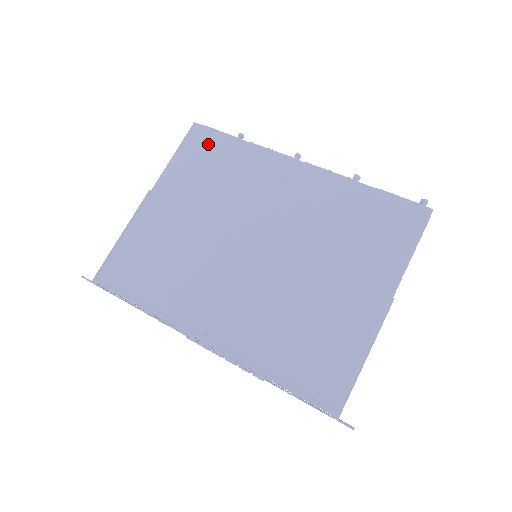
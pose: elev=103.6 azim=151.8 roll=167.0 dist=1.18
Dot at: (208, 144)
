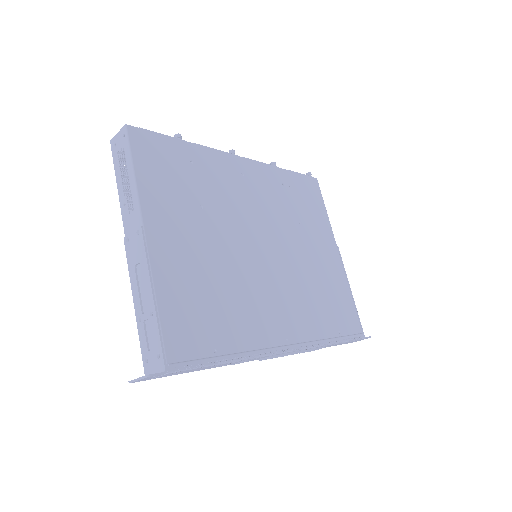
Dot at: (161, 151)
